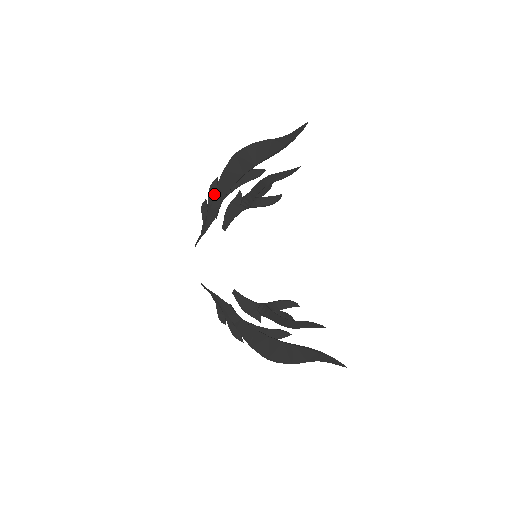
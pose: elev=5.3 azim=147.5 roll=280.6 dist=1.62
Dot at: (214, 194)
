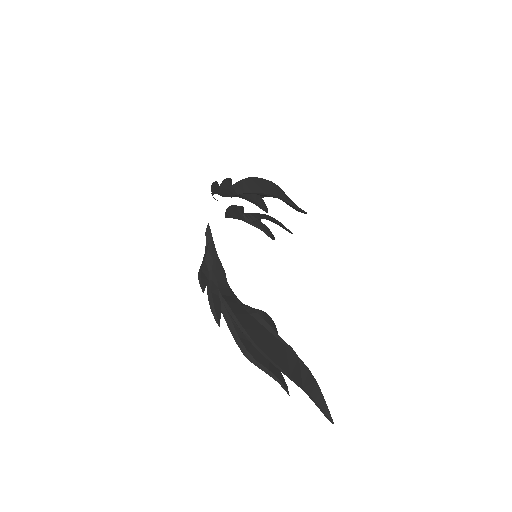
Dot at: (230, 185)
